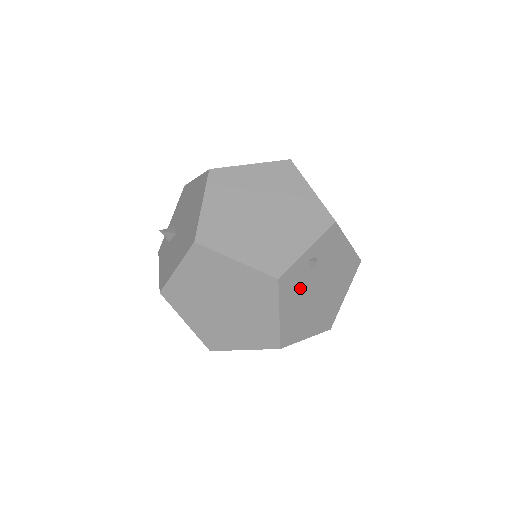
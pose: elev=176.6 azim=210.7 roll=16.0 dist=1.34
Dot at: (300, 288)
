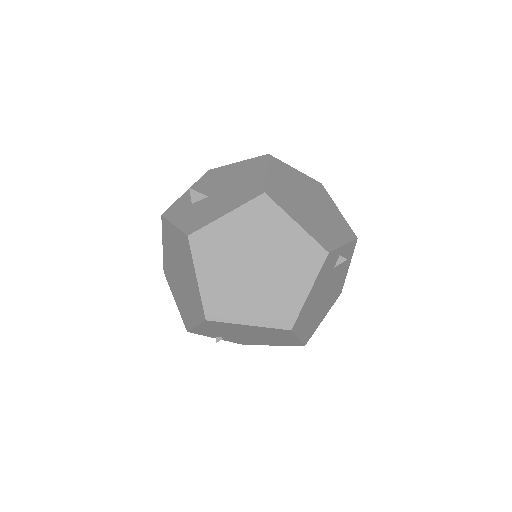
Dot at: (325, 278)
